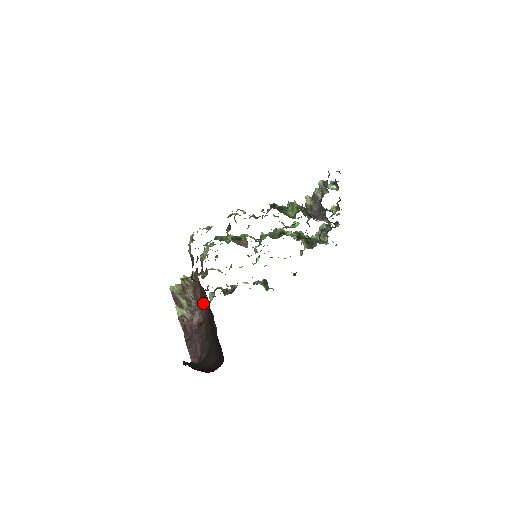
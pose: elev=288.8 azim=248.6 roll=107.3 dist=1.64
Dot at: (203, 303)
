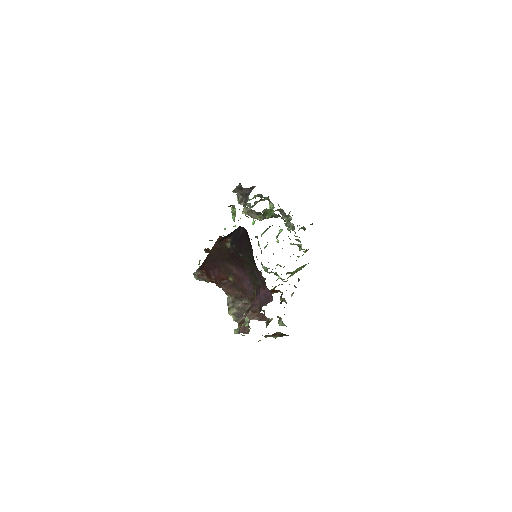
Dot at: (243, 286)
